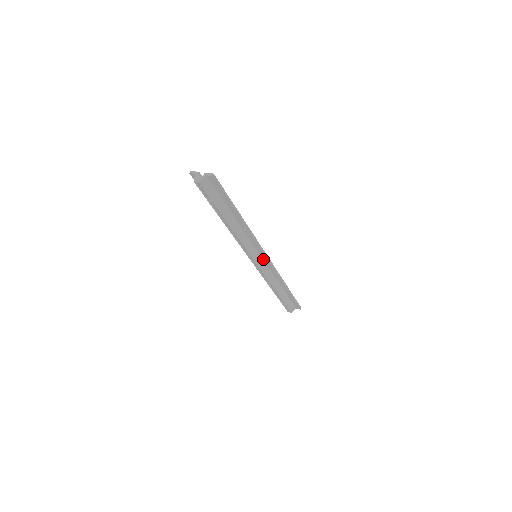
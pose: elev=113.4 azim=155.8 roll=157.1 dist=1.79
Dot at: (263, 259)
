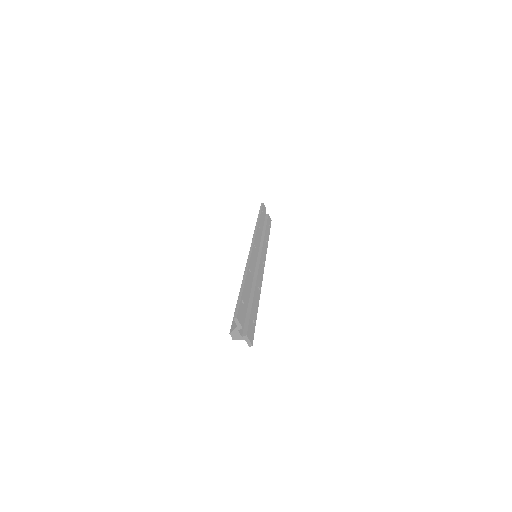
Dot at: occluded
